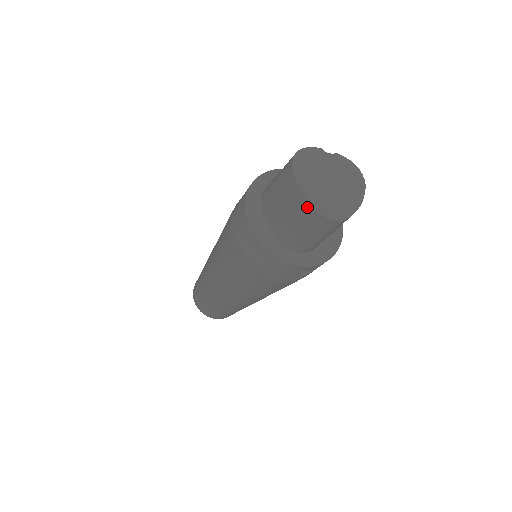
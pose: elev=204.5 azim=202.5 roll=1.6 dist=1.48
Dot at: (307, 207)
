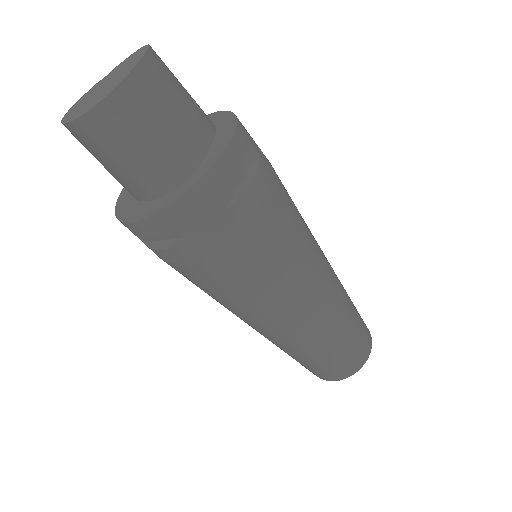
Dot at: (80, 127)
